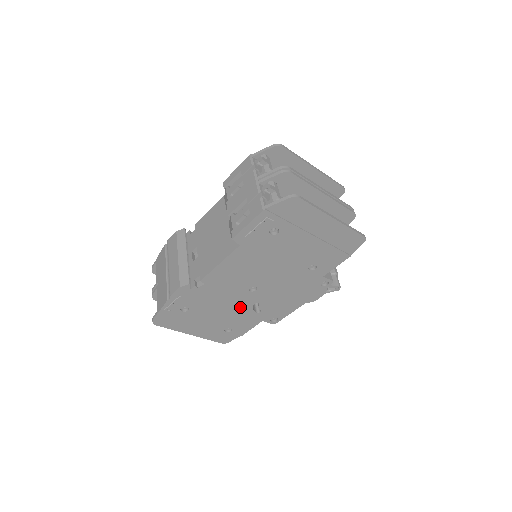
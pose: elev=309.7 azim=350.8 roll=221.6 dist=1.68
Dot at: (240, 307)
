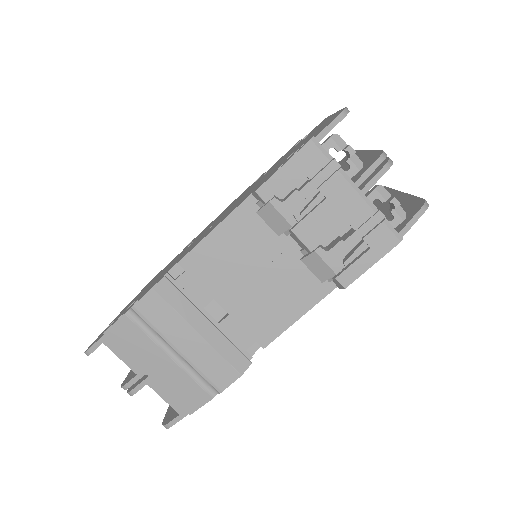
Dot at: occluded
